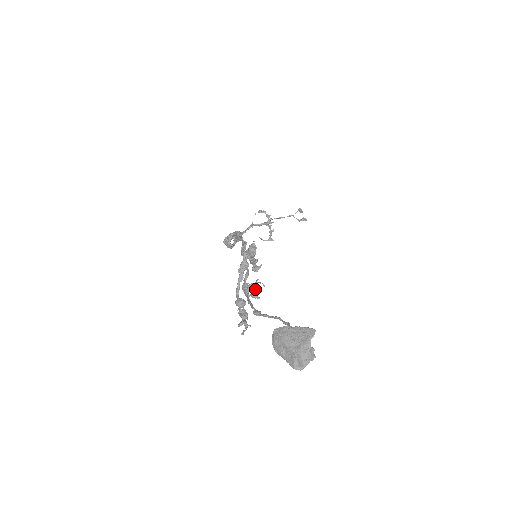
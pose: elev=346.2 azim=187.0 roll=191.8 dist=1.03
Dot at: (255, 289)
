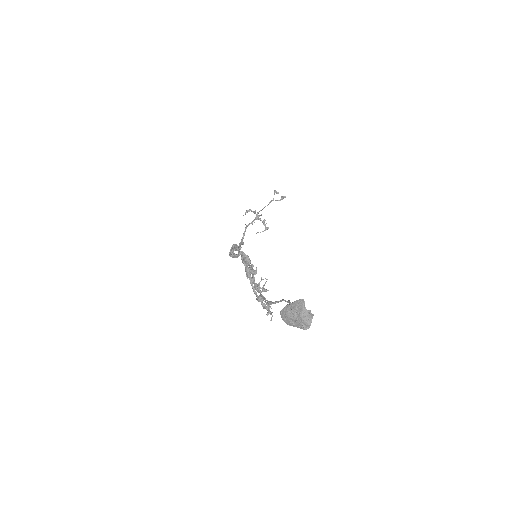
Dot at: (263, 285)
